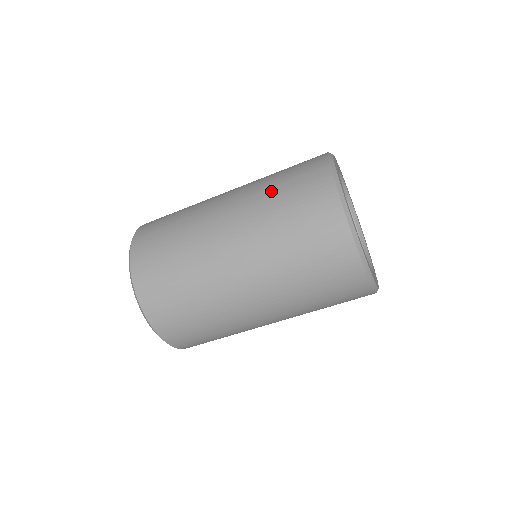
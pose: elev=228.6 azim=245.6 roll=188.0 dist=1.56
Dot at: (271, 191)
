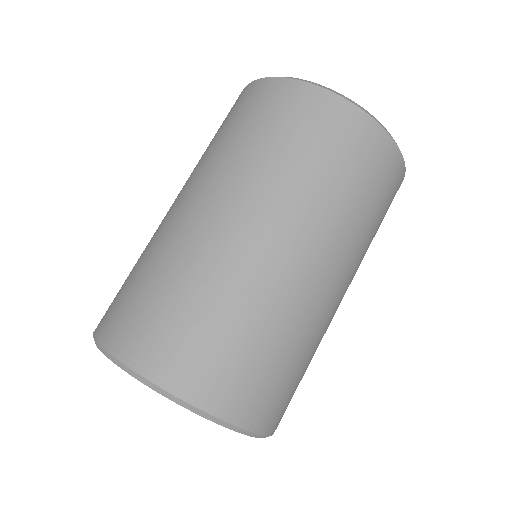
Dot at: (215, 144)
